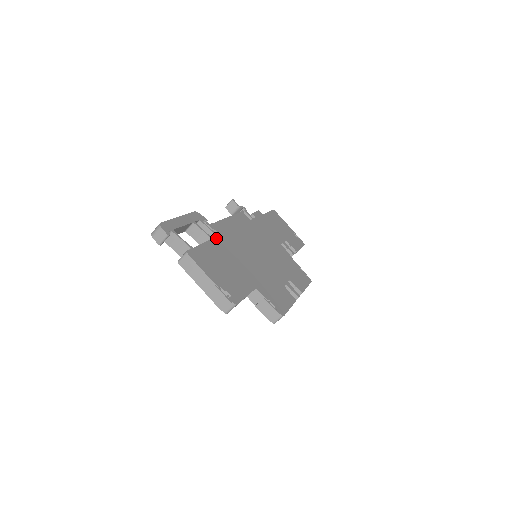
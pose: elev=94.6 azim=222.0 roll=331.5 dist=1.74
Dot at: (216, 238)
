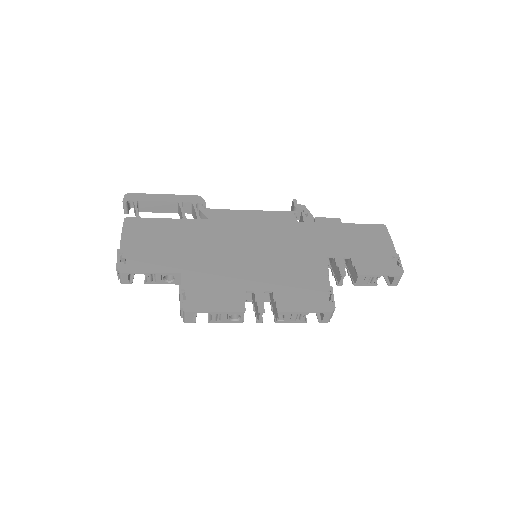
Dot at: (192, 220)
